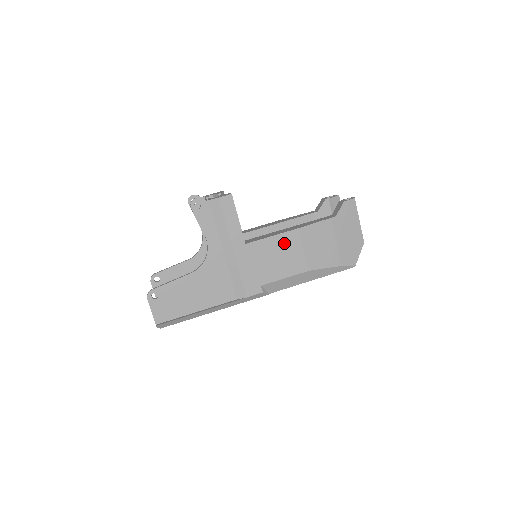
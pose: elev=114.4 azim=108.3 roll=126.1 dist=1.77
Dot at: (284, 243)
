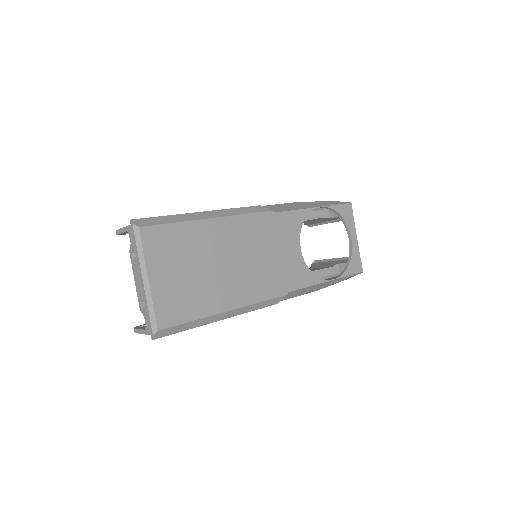
Dot at: occluded
